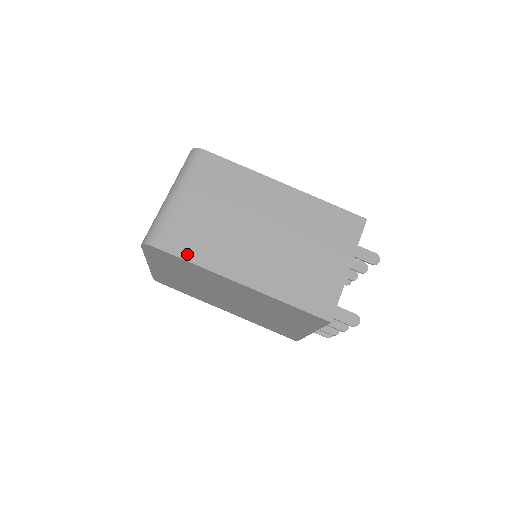
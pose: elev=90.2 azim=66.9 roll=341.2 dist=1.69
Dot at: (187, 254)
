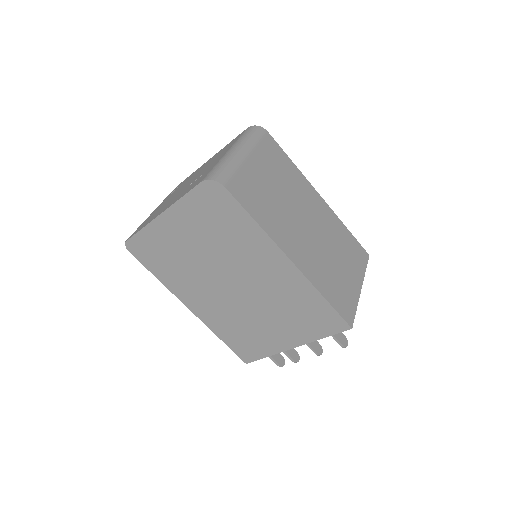
Dot at: (251, 210)
